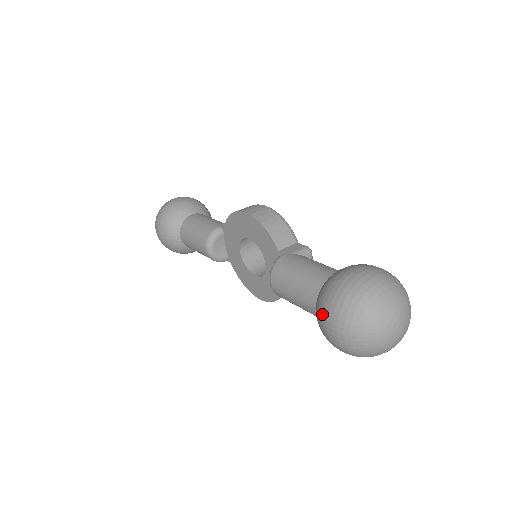
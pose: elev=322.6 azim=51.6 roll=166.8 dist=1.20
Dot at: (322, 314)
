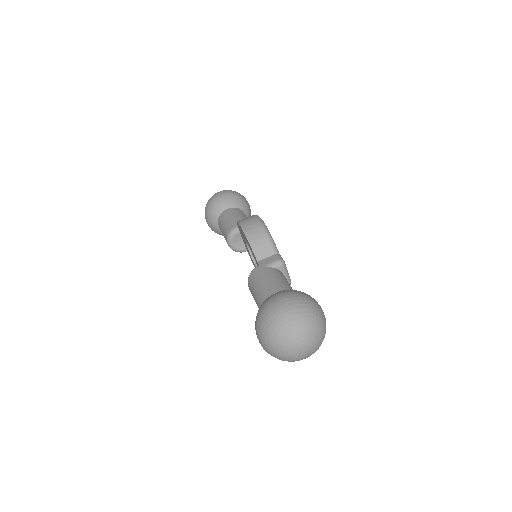
Dot at: (255, 326)
